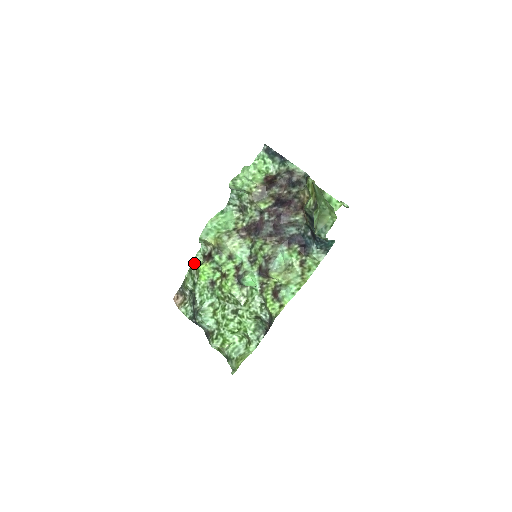
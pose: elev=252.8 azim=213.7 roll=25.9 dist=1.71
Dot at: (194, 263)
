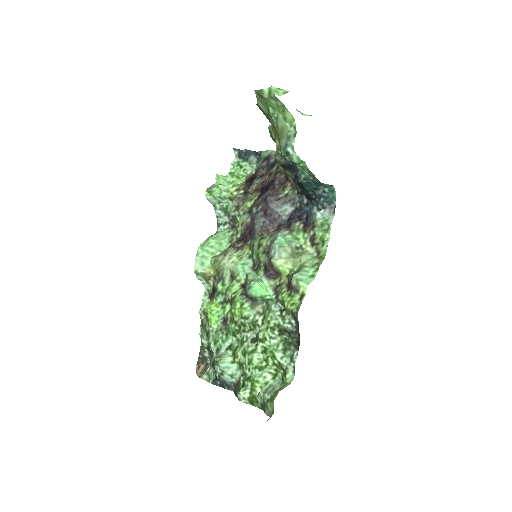
Dot at: (202, 311)
